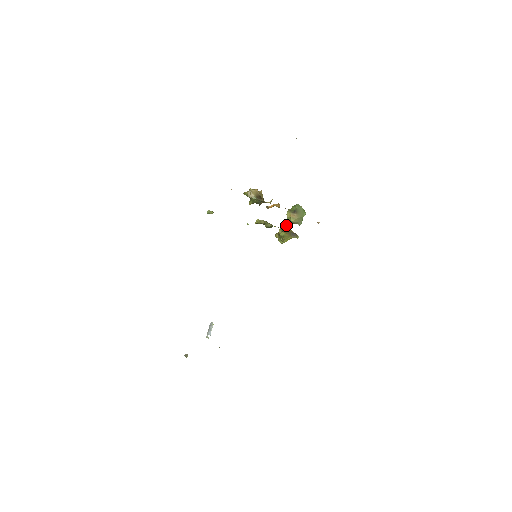
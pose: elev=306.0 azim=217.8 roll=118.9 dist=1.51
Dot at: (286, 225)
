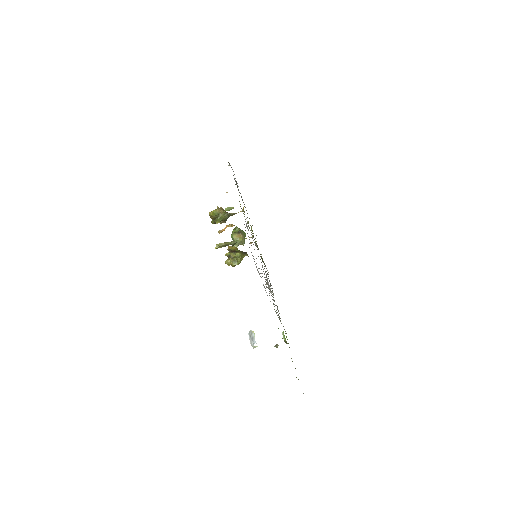
Dot at: (234, 248)
